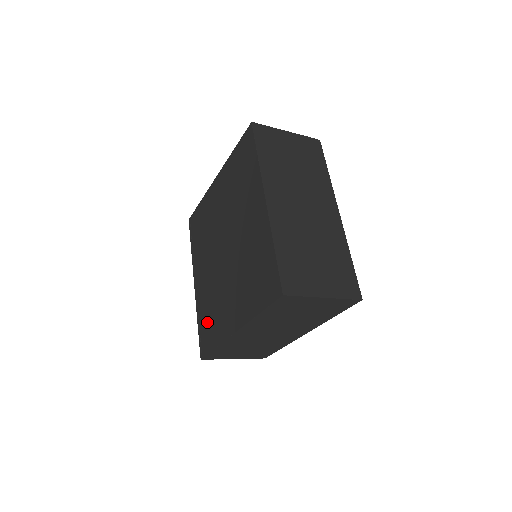
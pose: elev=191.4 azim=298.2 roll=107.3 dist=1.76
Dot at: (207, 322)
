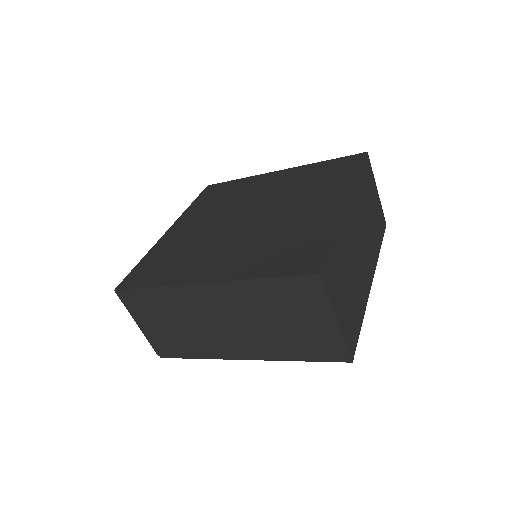
Dot at: (160, 263)
